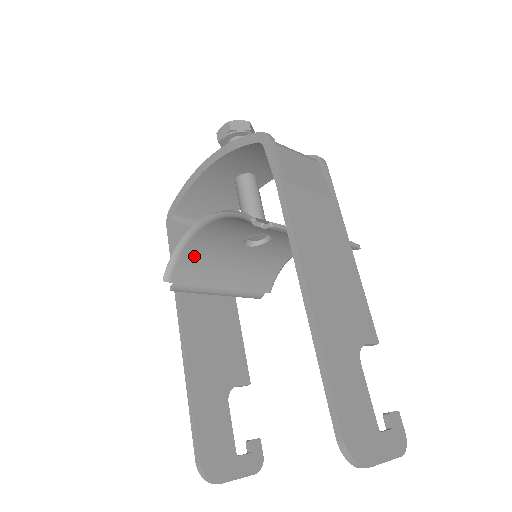
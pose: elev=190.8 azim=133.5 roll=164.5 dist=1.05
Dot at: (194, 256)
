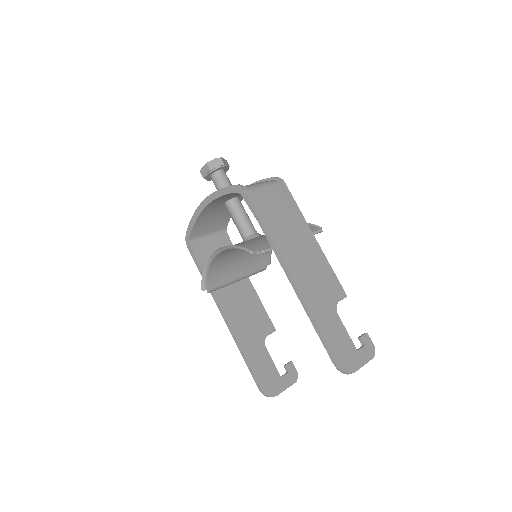
Dot at: (216, 269)
